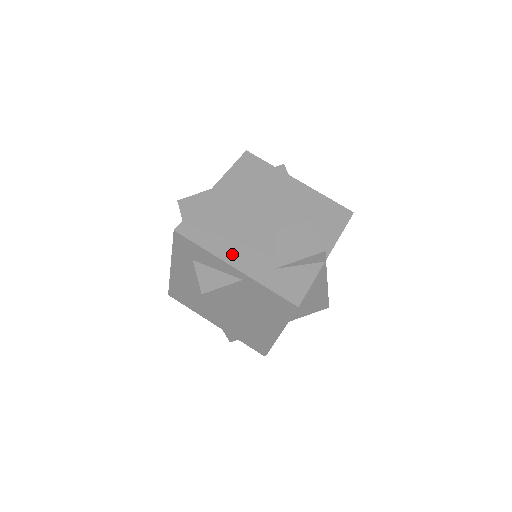
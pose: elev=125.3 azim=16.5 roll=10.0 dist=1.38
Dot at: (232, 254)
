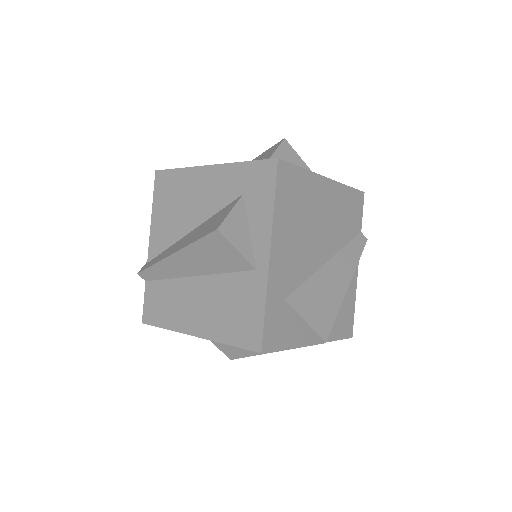
Dot at: (281, 242)
